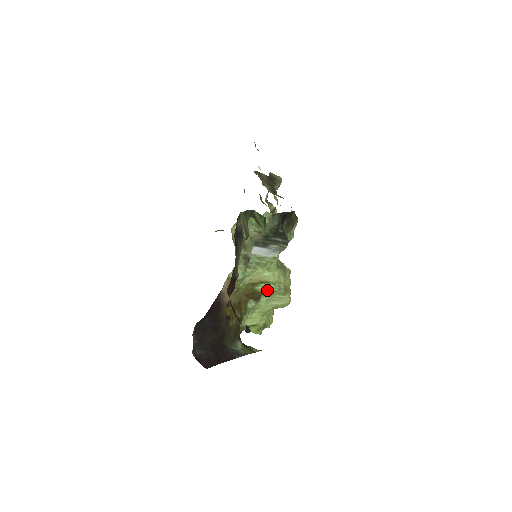
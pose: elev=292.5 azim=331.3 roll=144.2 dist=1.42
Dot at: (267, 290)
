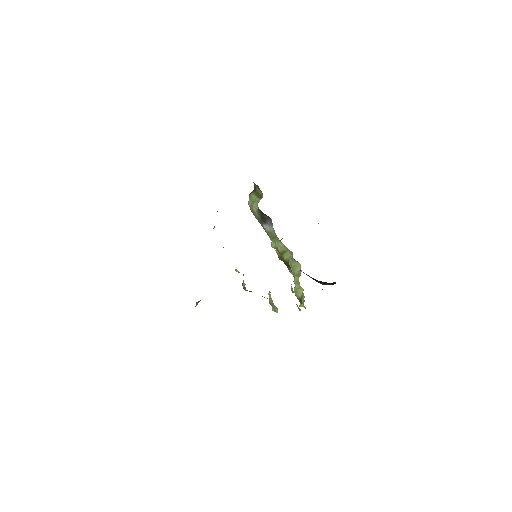
Dot at: (288, 258)
